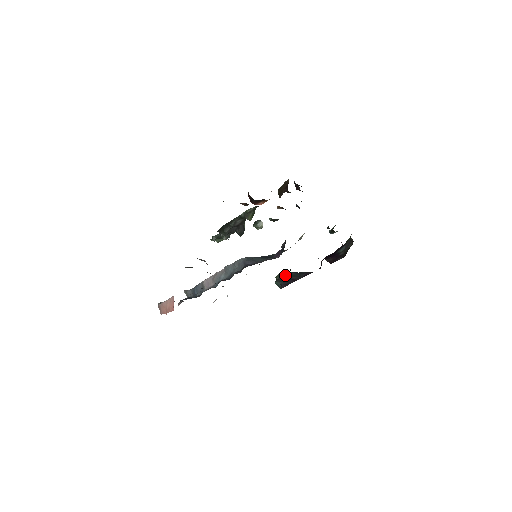
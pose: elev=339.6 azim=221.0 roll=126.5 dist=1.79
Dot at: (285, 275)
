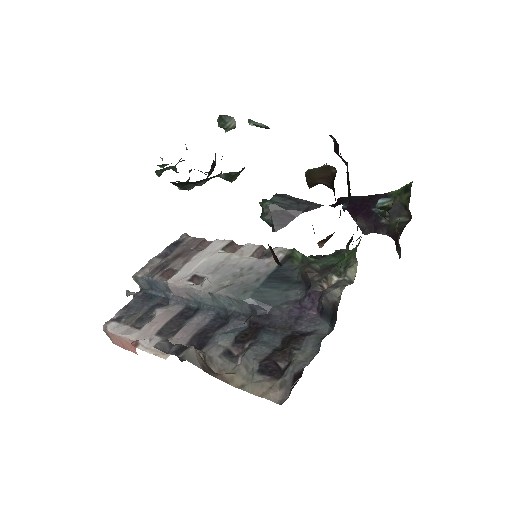
Dot at: (276, 207)
